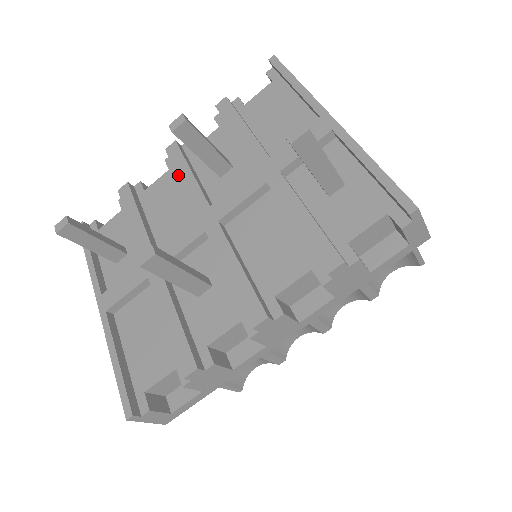
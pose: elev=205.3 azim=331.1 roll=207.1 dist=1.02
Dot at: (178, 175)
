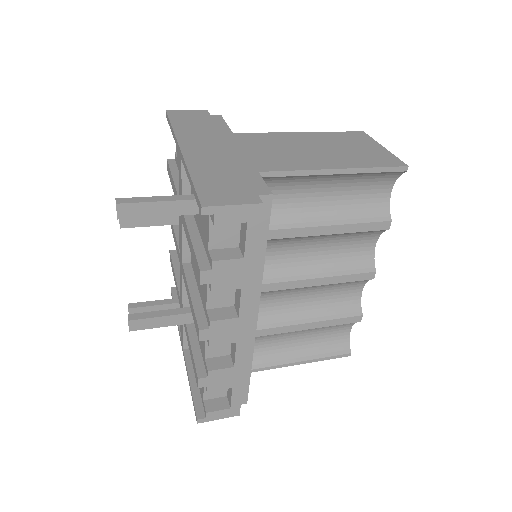
Dot at: (173, 235)
